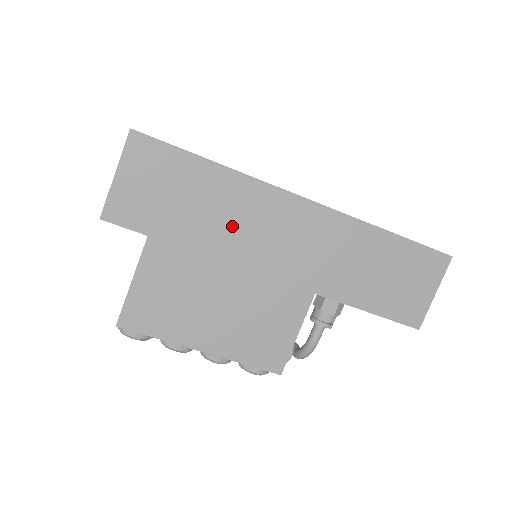
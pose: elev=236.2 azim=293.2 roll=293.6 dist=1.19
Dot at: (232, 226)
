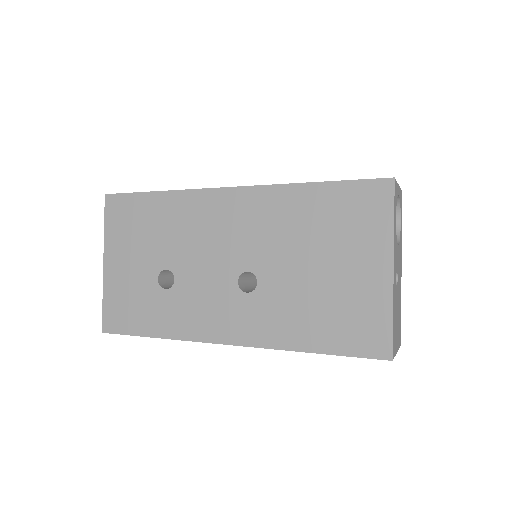
Dot at: occluded
